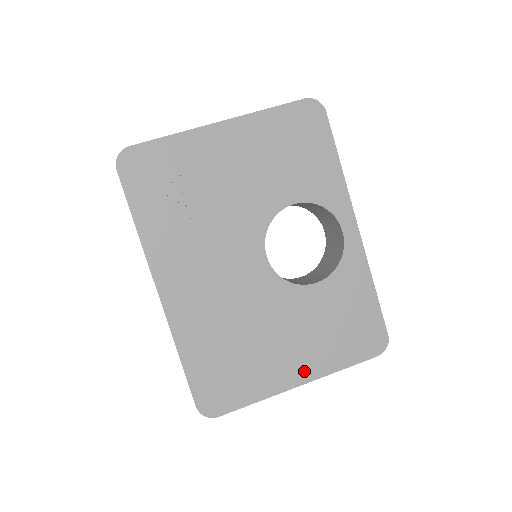
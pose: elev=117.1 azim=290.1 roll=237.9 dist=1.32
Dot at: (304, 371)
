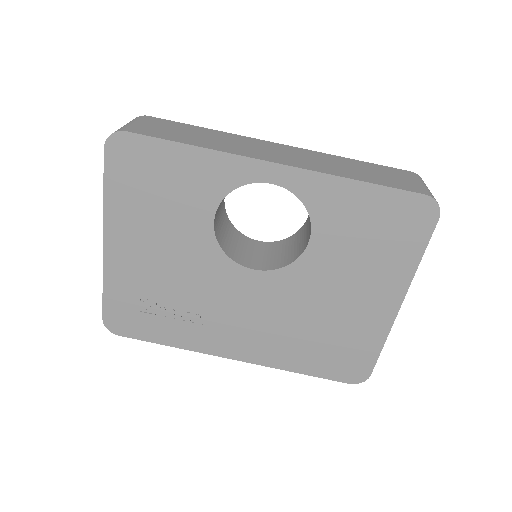
Dot at: (390, 296)
